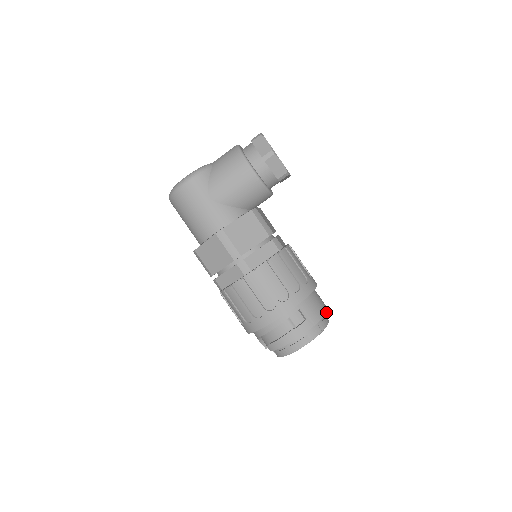
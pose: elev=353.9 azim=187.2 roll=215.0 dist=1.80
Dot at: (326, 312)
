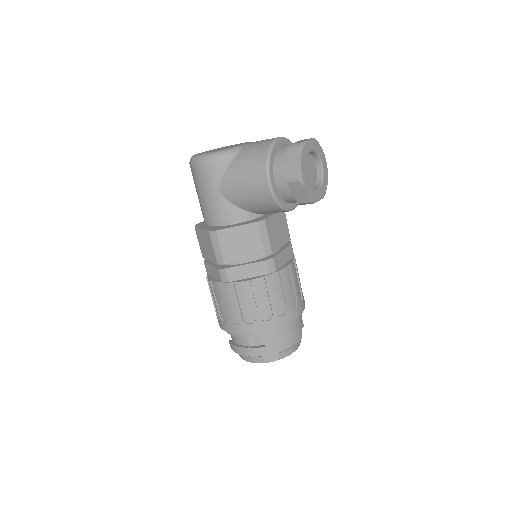
Dot at: (294, 344)
